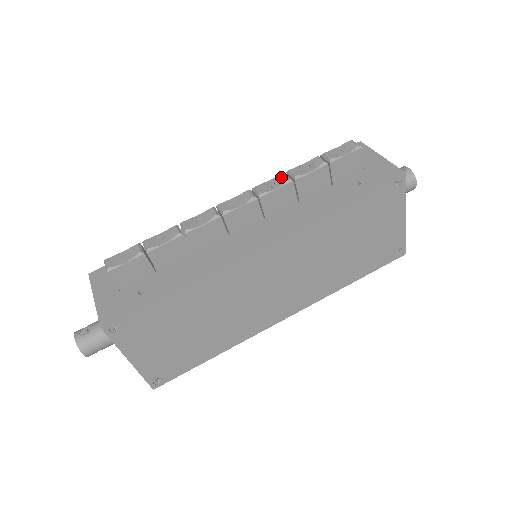
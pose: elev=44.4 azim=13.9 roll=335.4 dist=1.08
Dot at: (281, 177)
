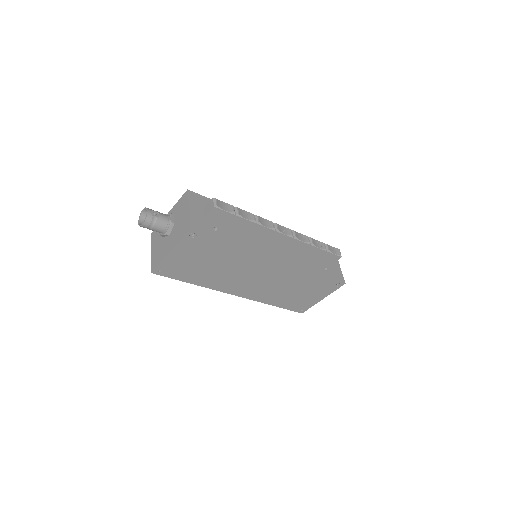
Dot at: (307, 238)
